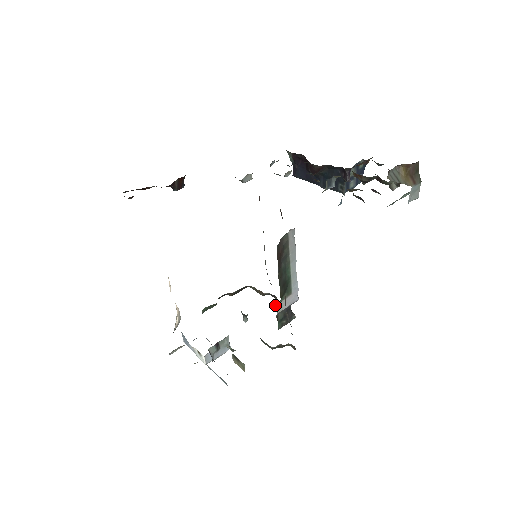
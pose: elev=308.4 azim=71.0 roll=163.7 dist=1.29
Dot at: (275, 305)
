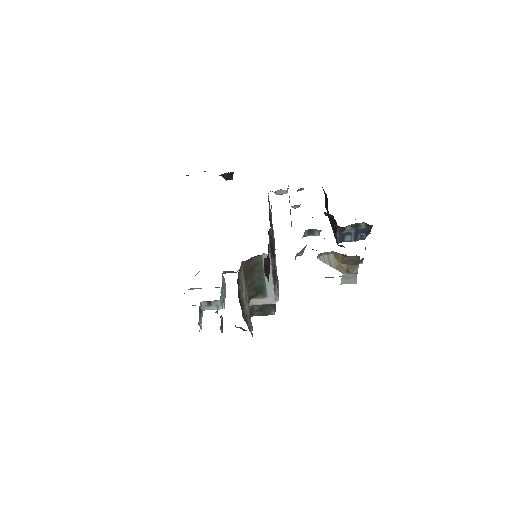
Dot at: occluded
